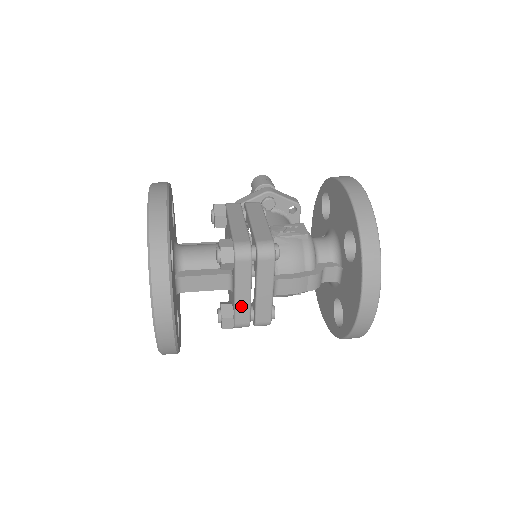
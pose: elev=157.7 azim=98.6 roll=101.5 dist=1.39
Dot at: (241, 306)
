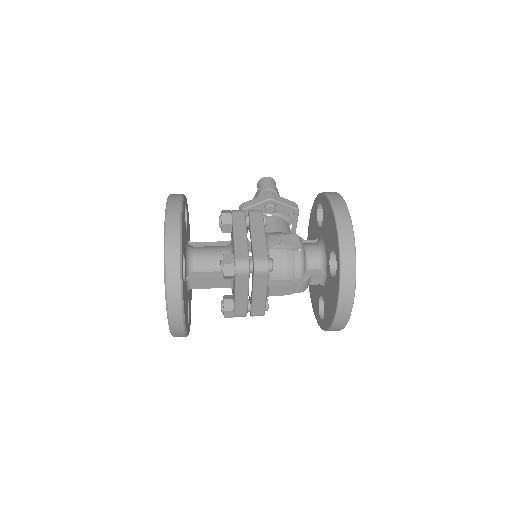
Dot at: (240, 304)
